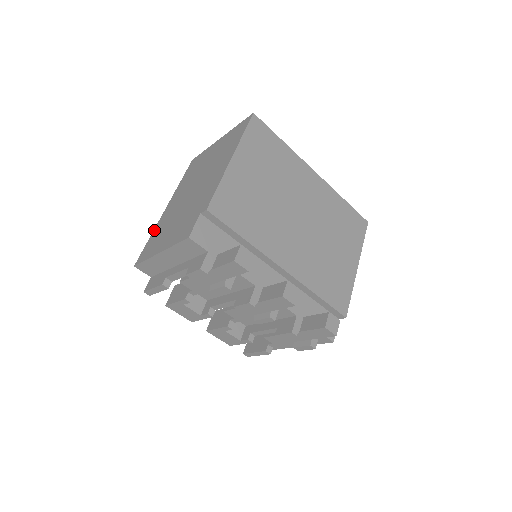
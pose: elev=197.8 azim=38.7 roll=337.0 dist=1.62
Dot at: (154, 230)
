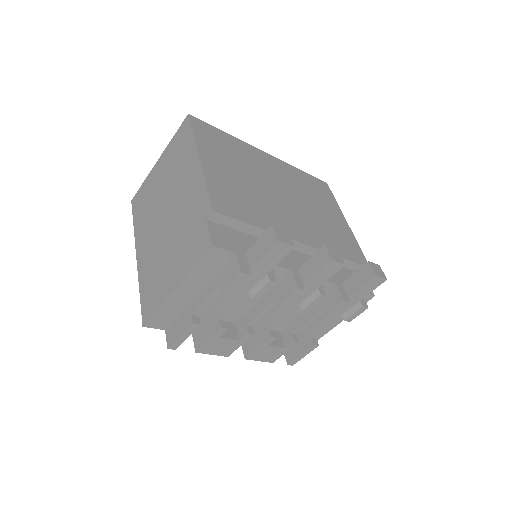
Dot at: (140, 281)
